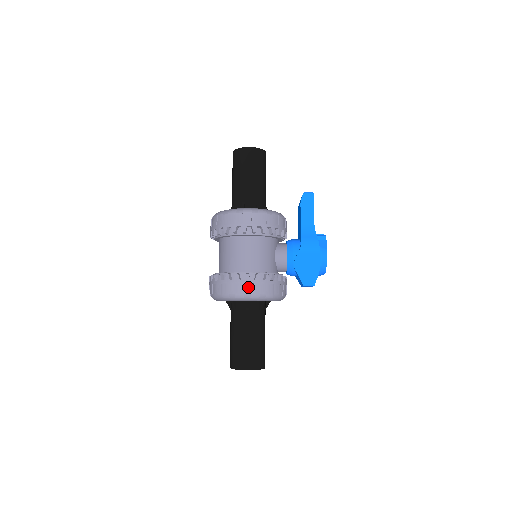
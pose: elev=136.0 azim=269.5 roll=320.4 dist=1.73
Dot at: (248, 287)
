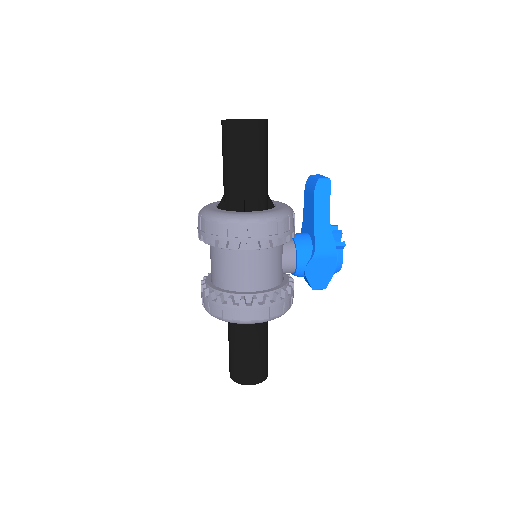
Dot at: (256, 313)
